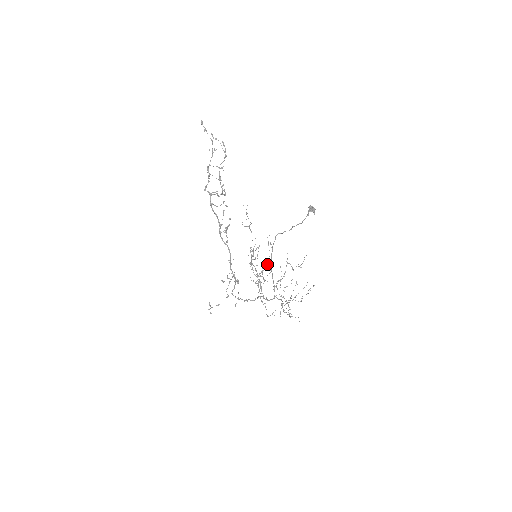
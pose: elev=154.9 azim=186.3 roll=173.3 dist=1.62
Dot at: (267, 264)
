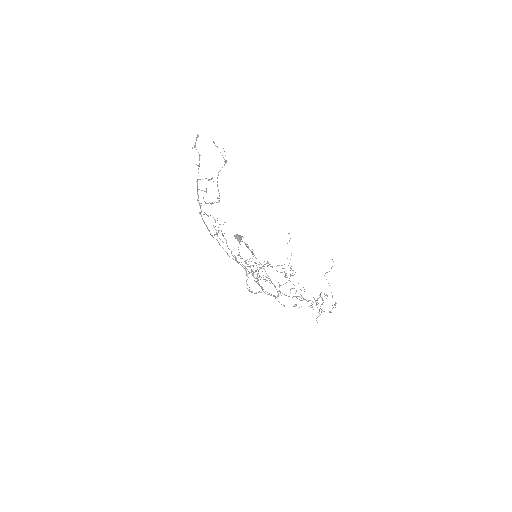
Dot at: (267, 265)
